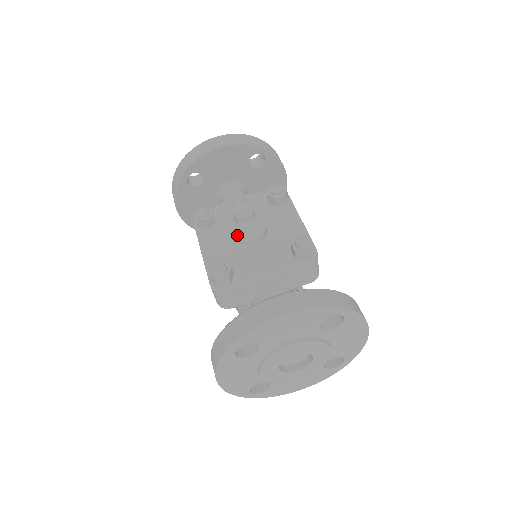
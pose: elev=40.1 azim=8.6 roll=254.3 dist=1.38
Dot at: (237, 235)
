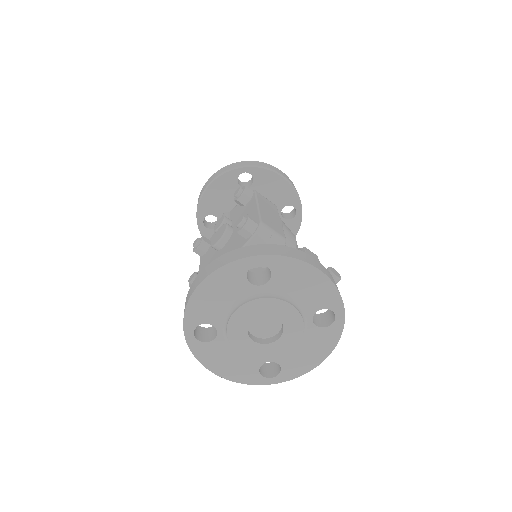
Dot at: (211, 245)
